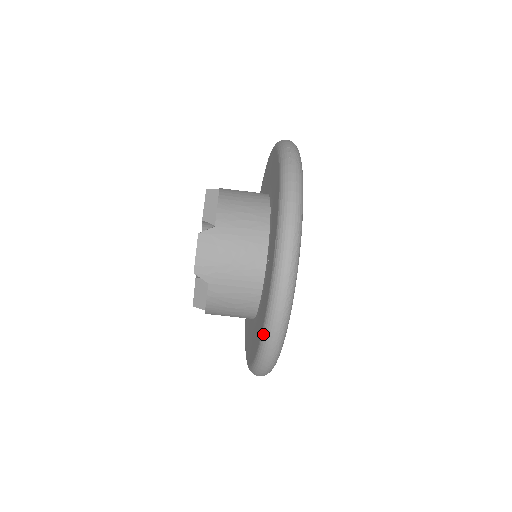
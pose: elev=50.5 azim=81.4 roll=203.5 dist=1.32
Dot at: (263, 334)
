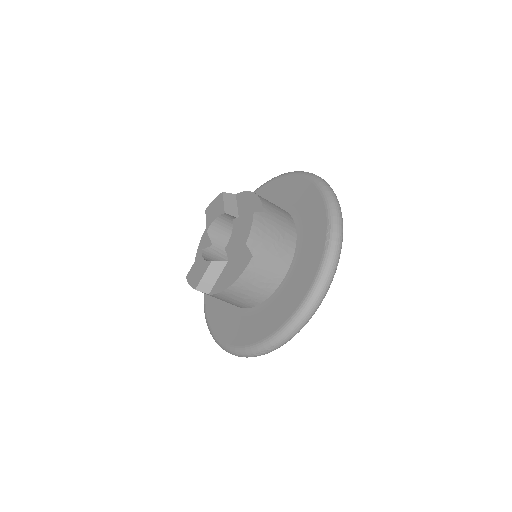
Dot at: (307, 299)
